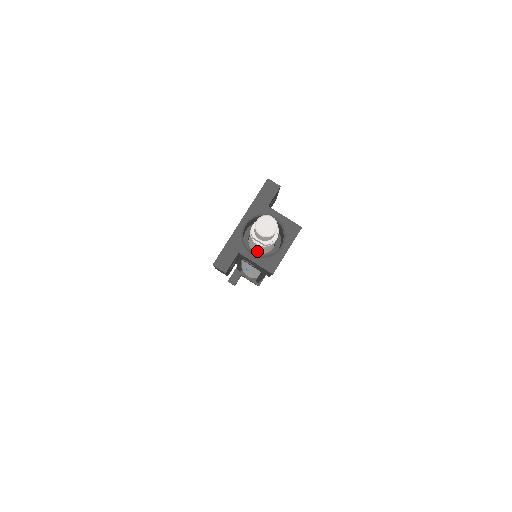
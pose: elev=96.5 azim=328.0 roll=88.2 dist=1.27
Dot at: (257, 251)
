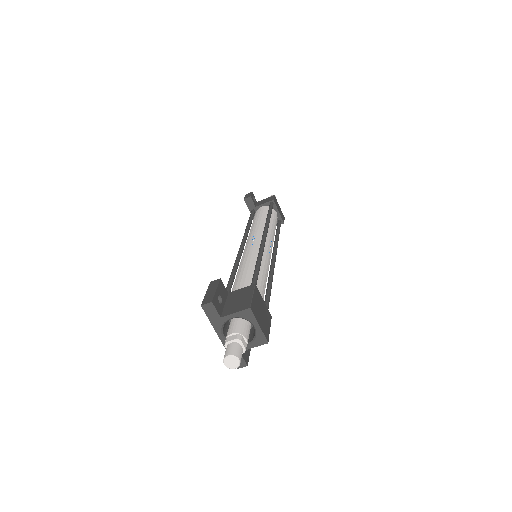
Dot at: occluded
